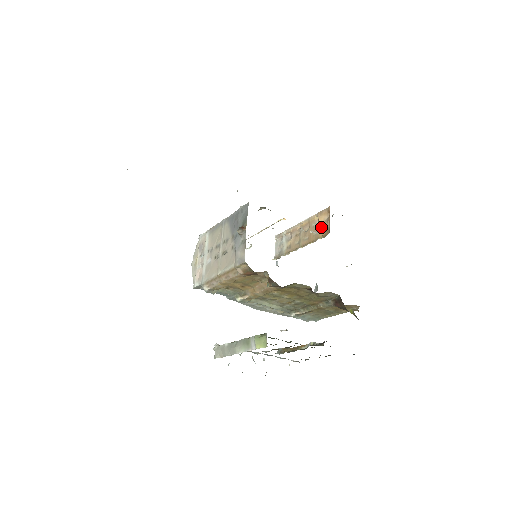
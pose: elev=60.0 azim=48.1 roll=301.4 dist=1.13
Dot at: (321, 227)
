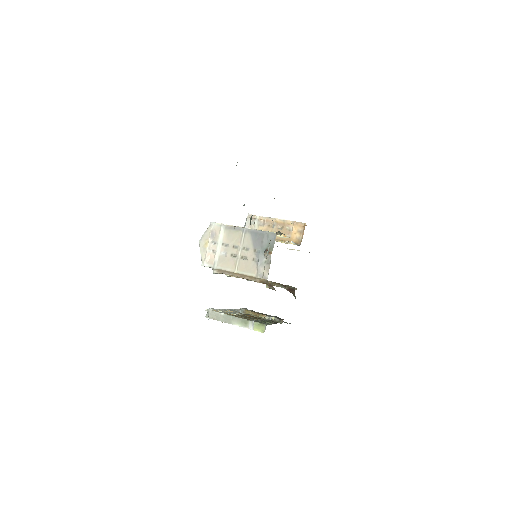
Dot at: (294, 234)
